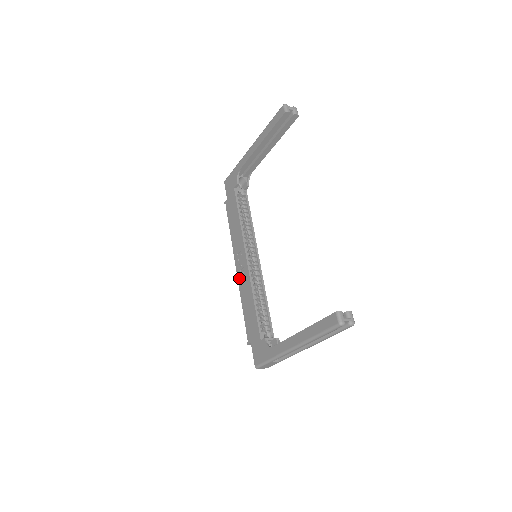
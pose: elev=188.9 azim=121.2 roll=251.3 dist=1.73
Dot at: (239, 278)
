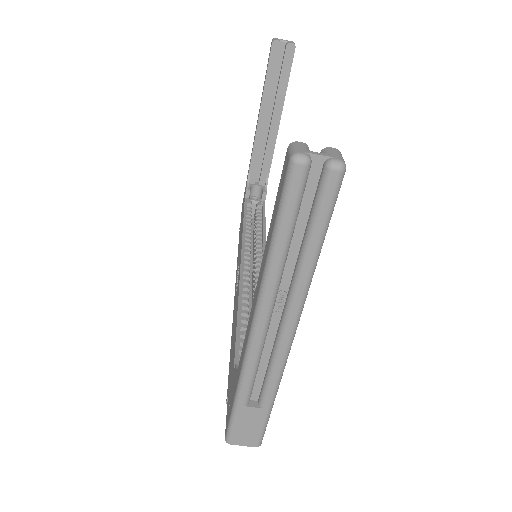
Dot at: (234, 301)
